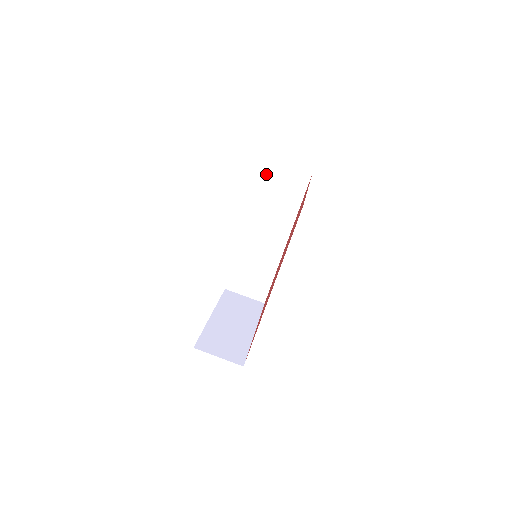
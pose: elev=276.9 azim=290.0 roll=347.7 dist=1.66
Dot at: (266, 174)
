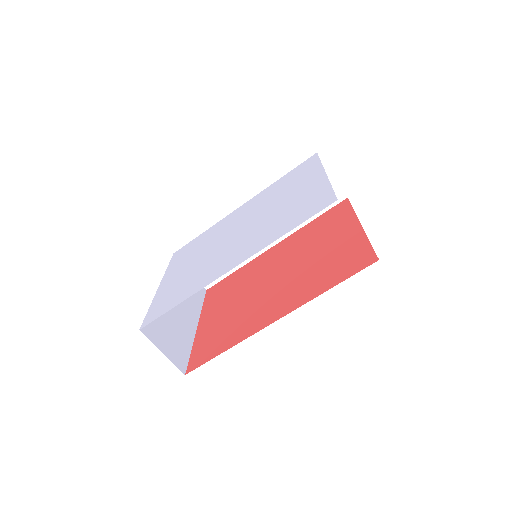
Dot at: occluded
